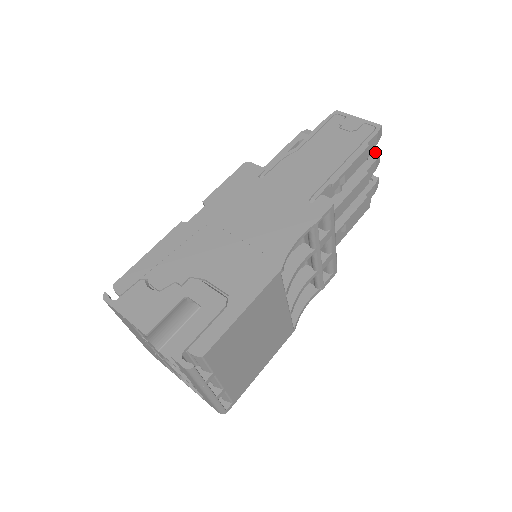
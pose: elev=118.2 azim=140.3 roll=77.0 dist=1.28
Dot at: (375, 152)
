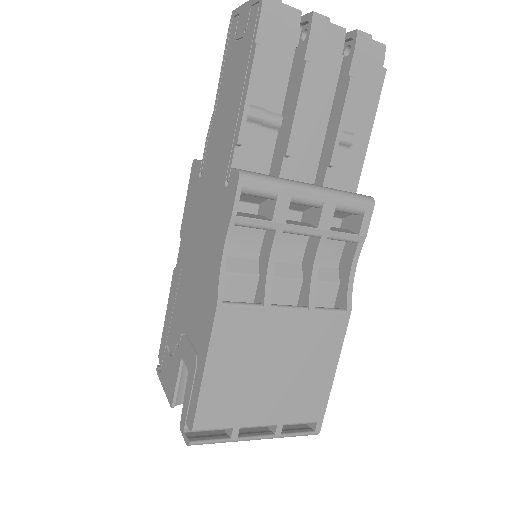
Dot at: (308, 16)
